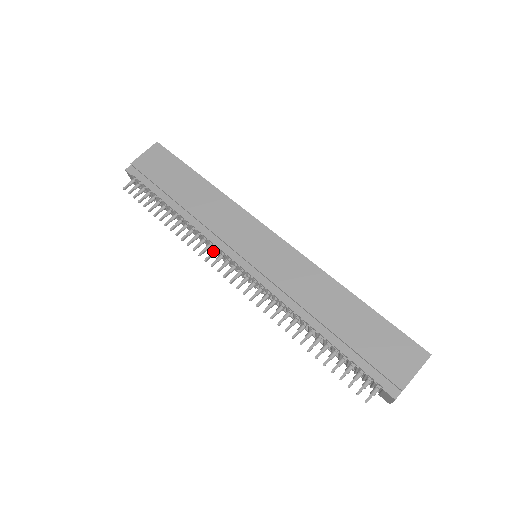
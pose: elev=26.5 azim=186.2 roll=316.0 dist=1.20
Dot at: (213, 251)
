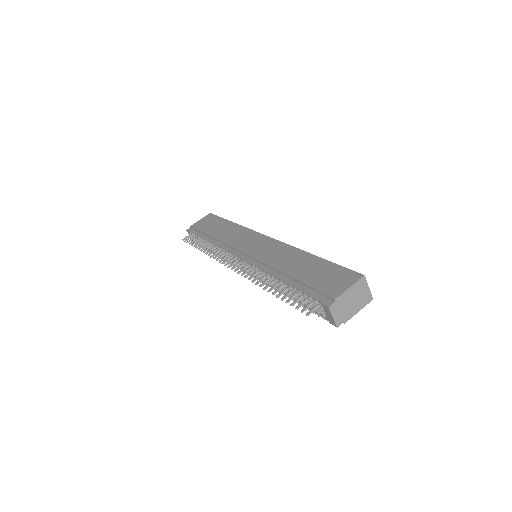
Dot at: (225, 256)
